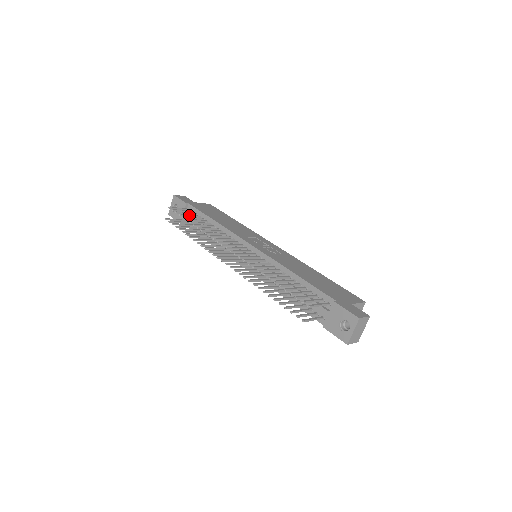
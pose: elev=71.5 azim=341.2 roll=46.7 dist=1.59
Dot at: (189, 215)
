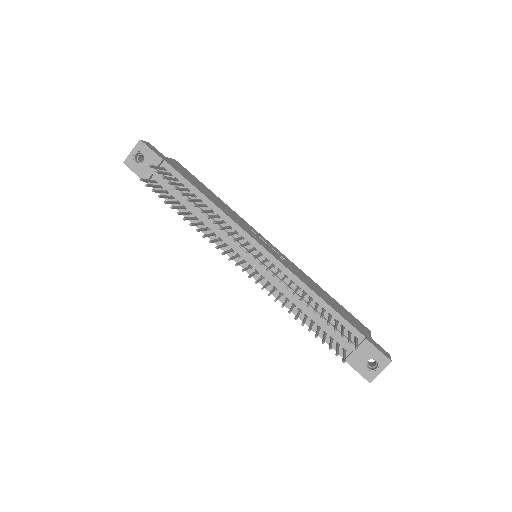
Dot at: (176, 183)
